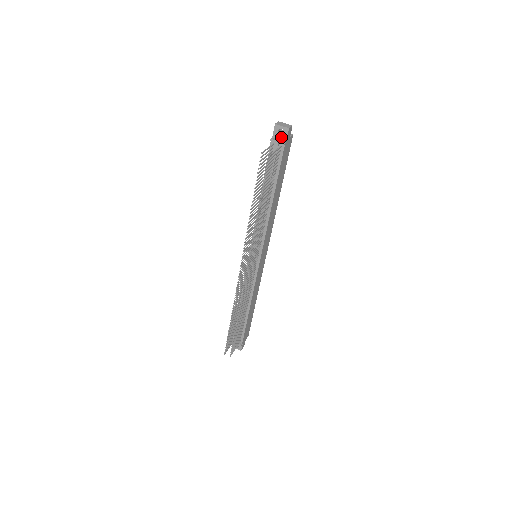
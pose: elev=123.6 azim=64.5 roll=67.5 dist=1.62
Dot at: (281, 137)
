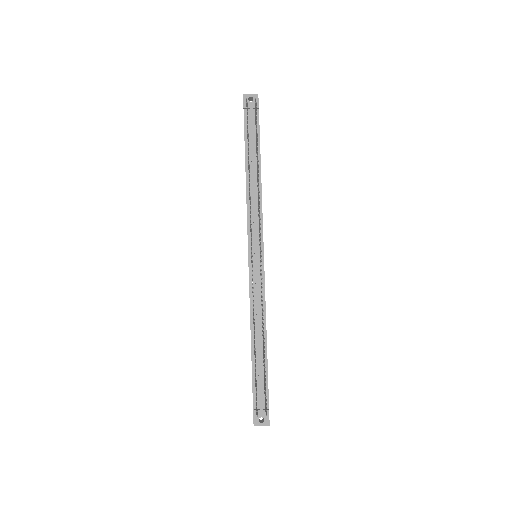
Dot at: (252, 105)
